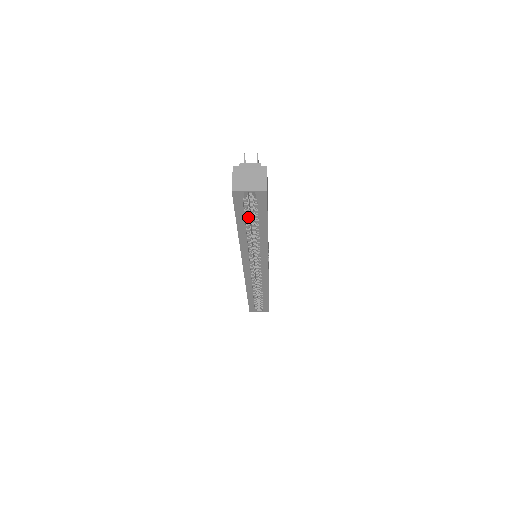
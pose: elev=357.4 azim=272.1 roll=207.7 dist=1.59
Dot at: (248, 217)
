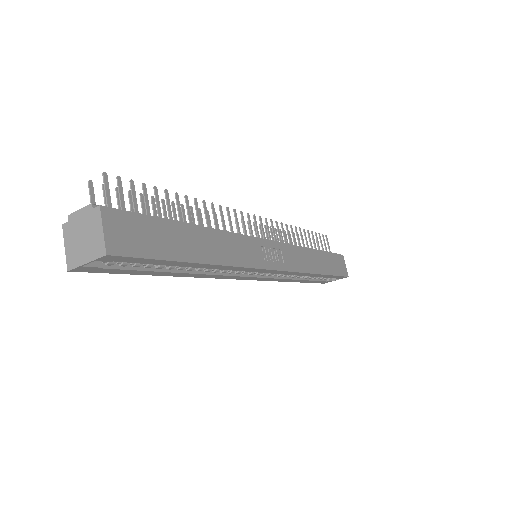
Dot at: (152, 265)
